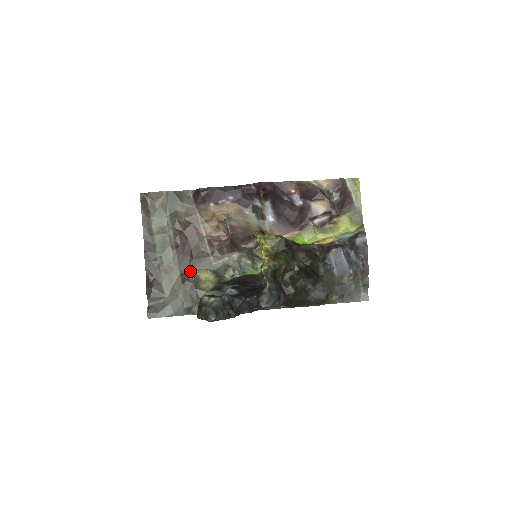
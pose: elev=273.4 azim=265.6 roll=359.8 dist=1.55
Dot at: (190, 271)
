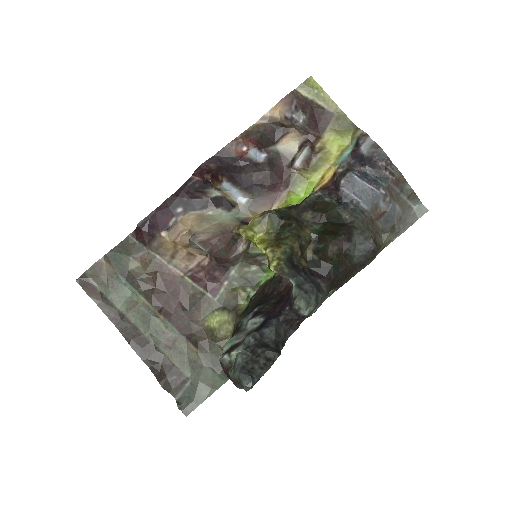
Dot at: (195, 327)
